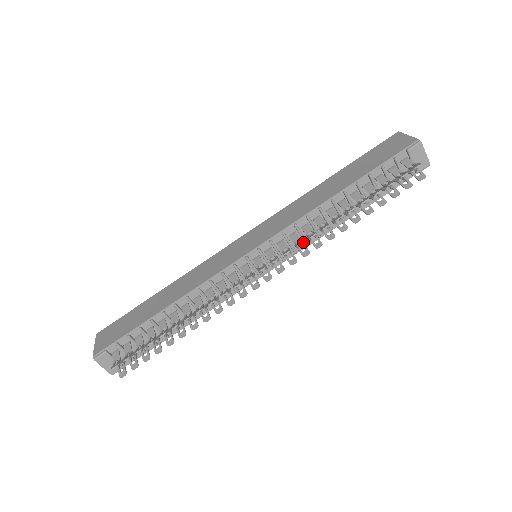
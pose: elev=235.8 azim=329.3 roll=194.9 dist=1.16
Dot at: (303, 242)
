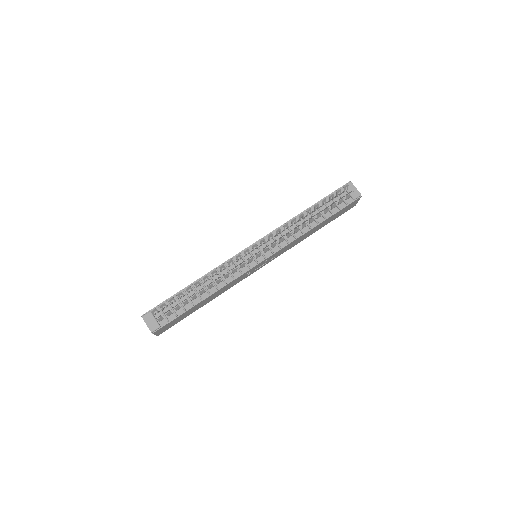
Dot at: occluded
